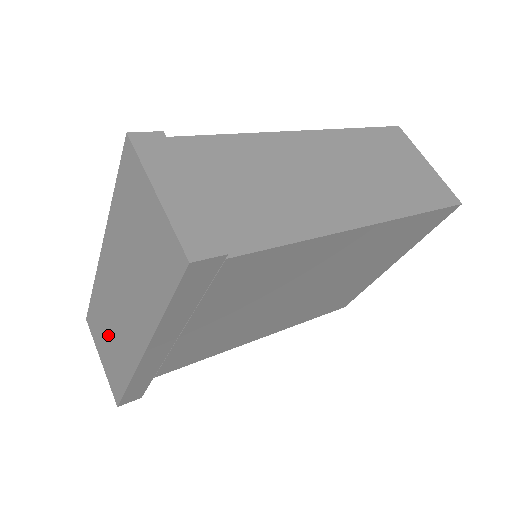
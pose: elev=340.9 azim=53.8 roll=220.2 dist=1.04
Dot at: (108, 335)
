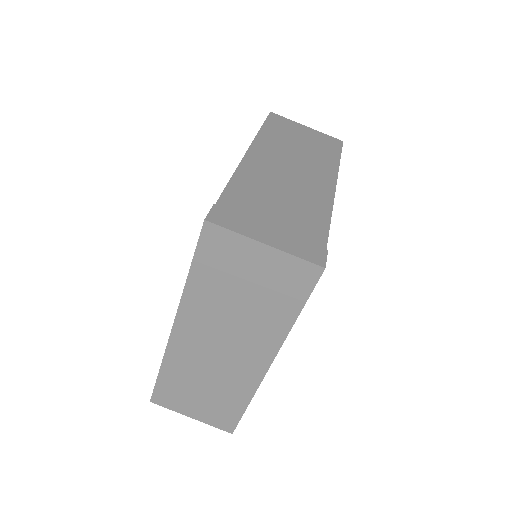
Dot at: (202, 388)
